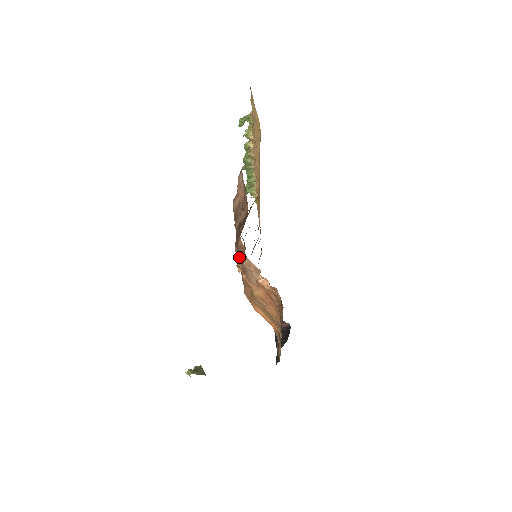
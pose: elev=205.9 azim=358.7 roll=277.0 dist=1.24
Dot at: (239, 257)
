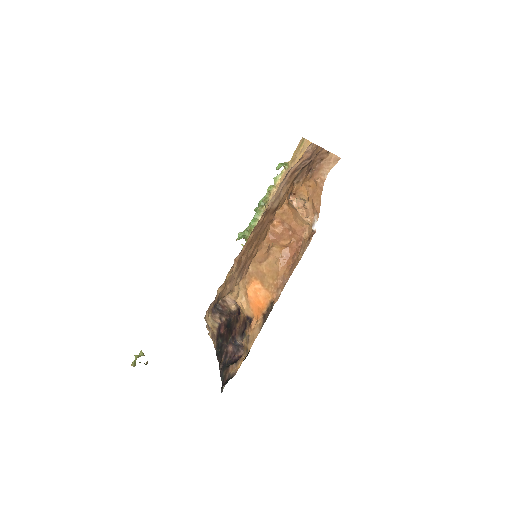
Dot at: (316, 162)
